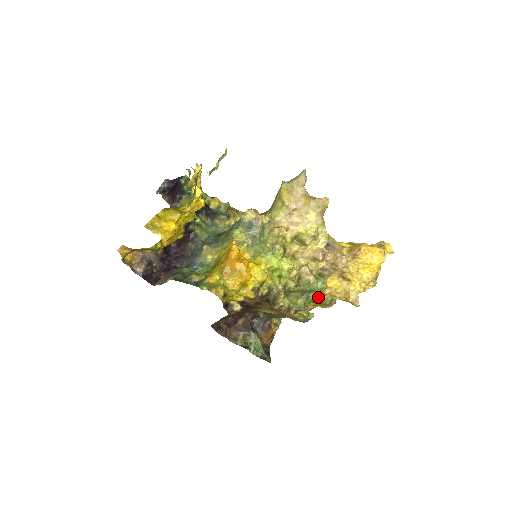
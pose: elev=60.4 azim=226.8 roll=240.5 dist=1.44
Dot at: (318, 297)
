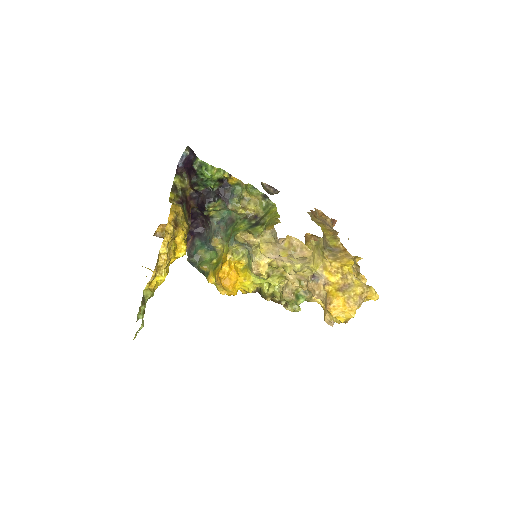
Dot at: occluded
